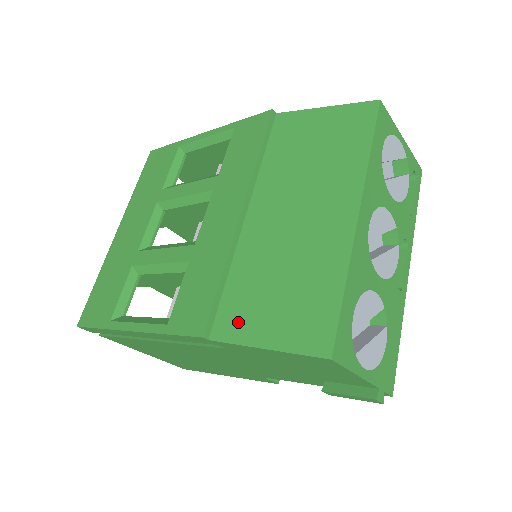
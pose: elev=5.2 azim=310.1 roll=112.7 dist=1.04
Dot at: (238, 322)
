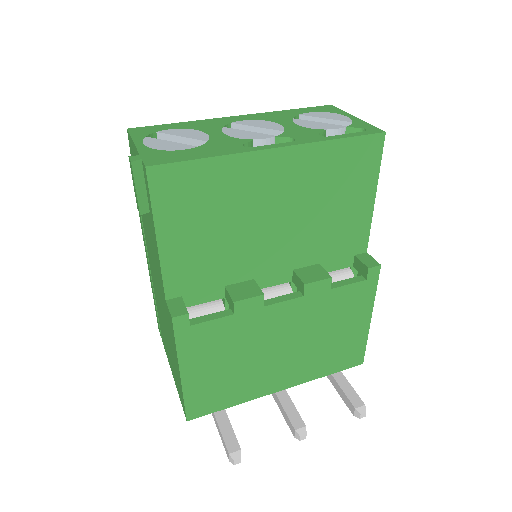
Dot at: occluded
